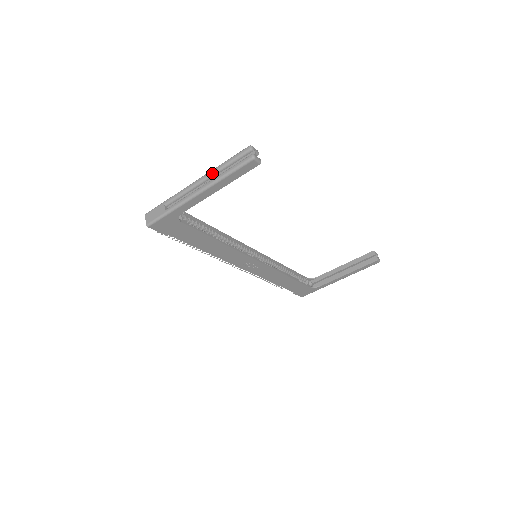
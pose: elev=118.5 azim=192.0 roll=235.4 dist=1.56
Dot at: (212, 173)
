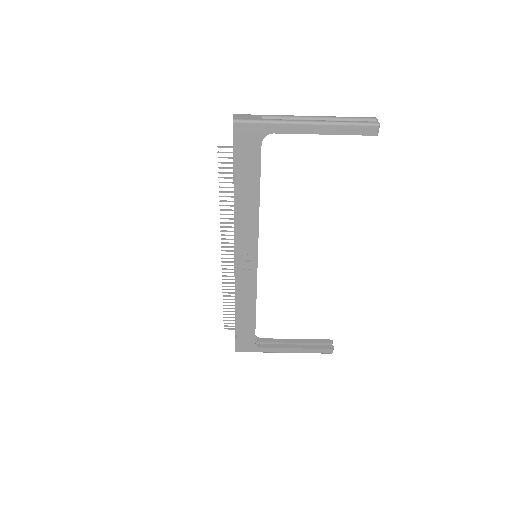
Dot at: (329, 117)
